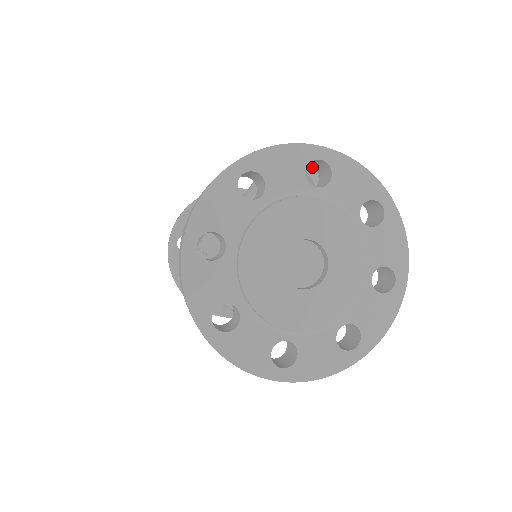
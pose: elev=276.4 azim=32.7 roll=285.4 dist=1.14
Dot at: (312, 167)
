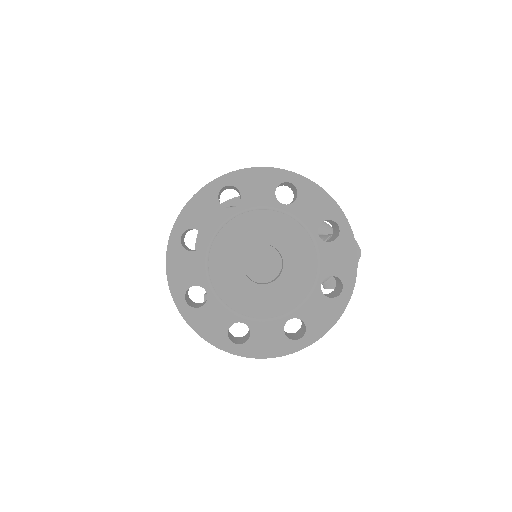
Dot at: (333, 229)
